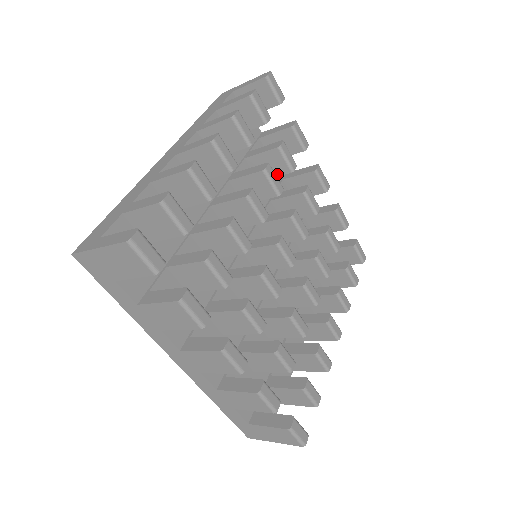
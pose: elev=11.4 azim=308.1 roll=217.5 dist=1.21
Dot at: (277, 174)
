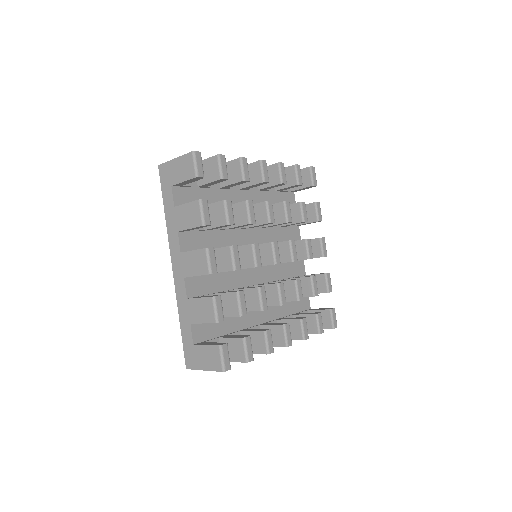
Dot at: (293, 222)
